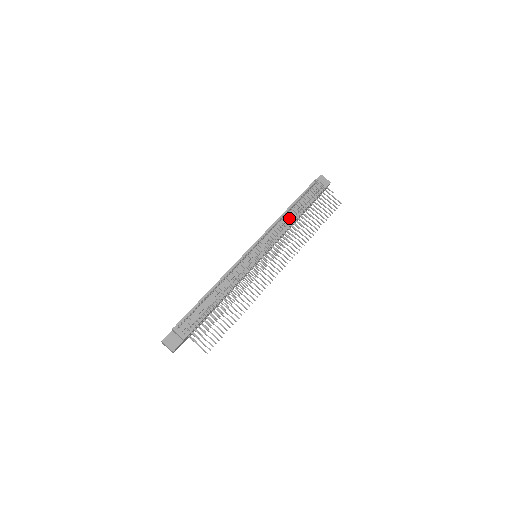
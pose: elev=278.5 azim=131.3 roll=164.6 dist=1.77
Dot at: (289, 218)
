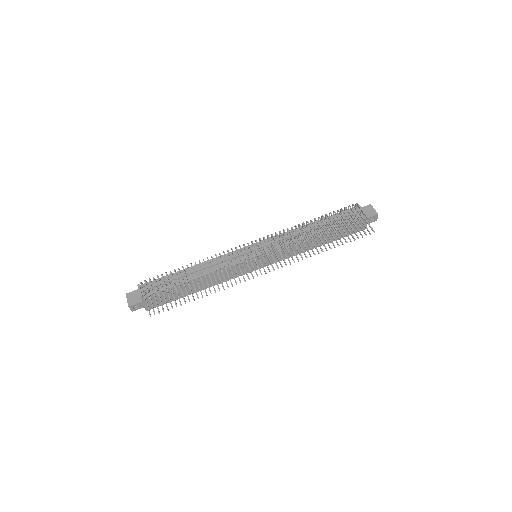
Dot at: occluded
